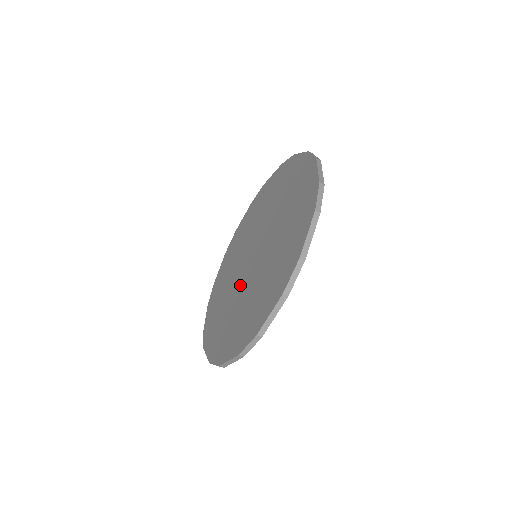
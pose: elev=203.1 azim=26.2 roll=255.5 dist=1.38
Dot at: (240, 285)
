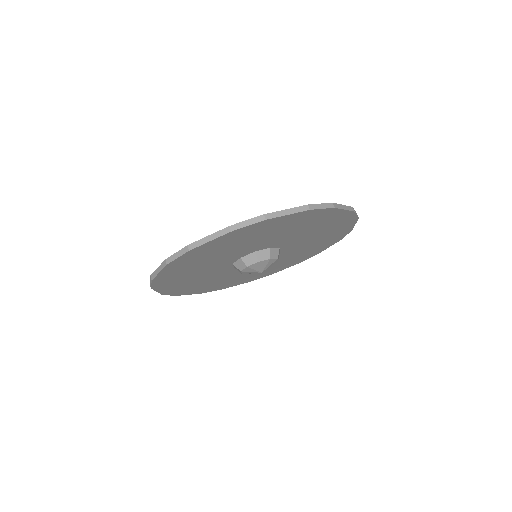
Dot at: occluded
